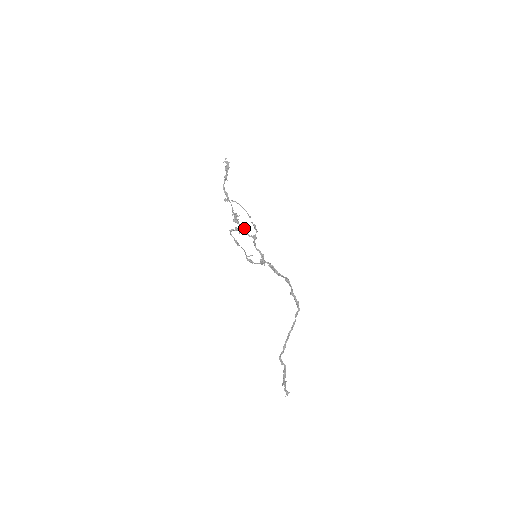
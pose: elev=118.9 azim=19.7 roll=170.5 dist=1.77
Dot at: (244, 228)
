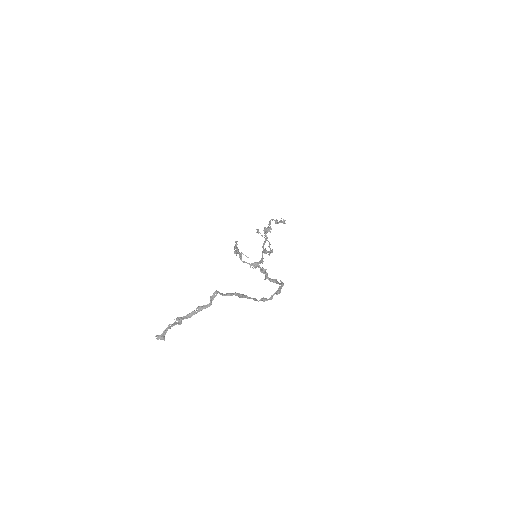
Dot at: occluded
